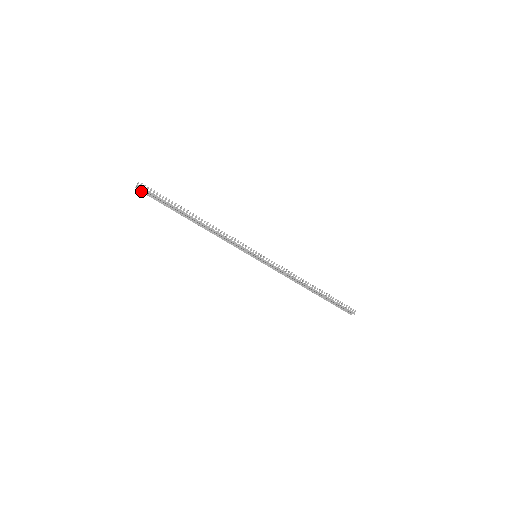
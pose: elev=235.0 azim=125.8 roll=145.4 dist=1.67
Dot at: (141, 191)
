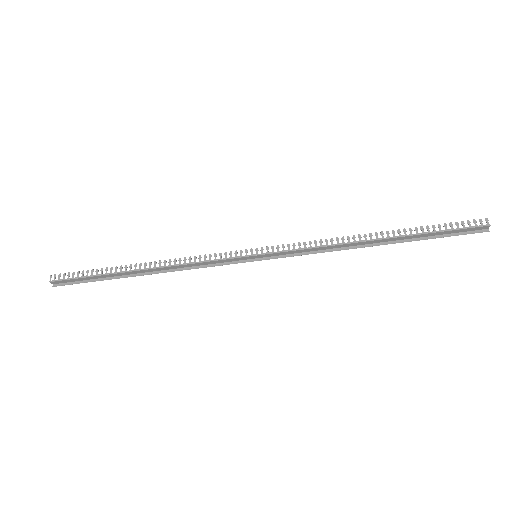
Dot at: (61, 285)
